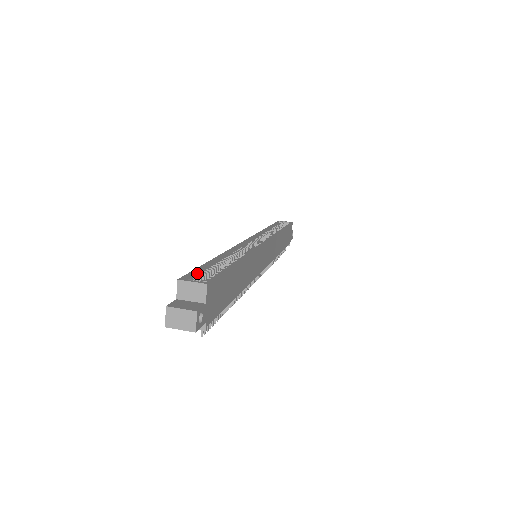
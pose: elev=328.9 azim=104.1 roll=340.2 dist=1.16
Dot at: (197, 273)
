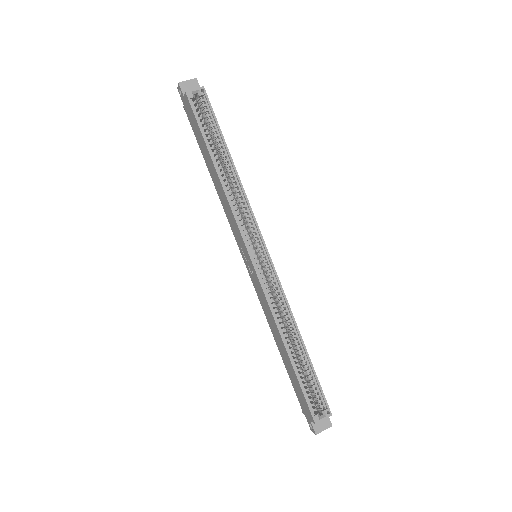
Dot at: (306, 396)
